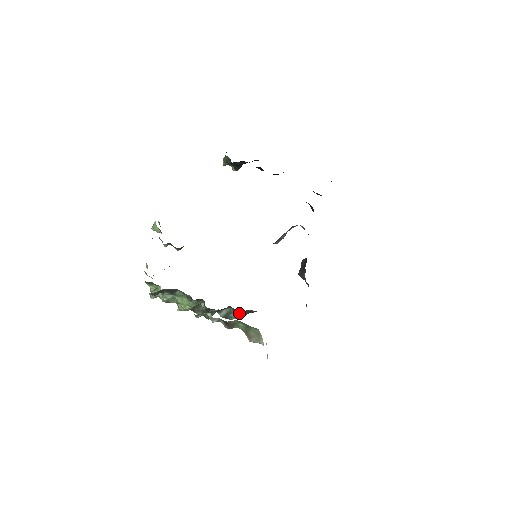
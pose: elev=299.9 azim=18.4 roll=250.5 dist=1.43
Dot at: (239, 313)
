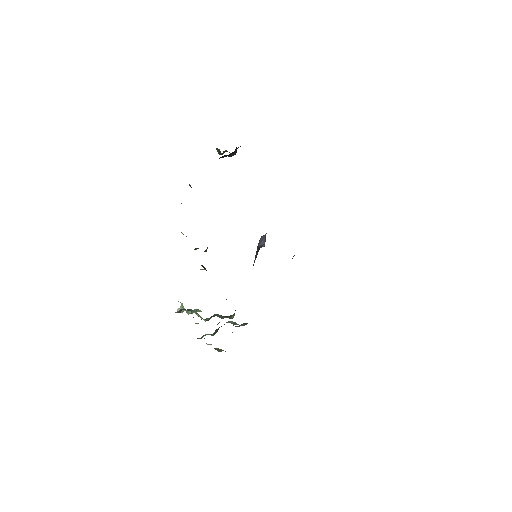
Dot at: (237, 326)
